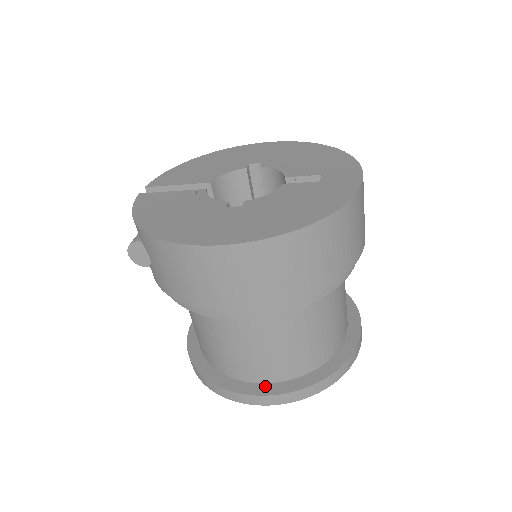
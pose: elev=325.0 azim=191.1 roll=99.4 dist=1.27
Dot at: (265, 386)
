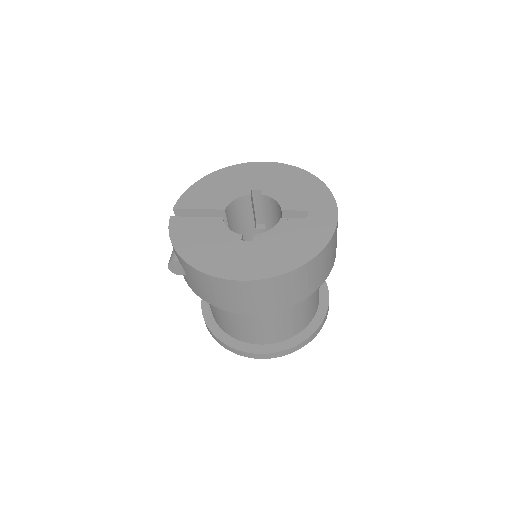
Dot at: (263, 347)
